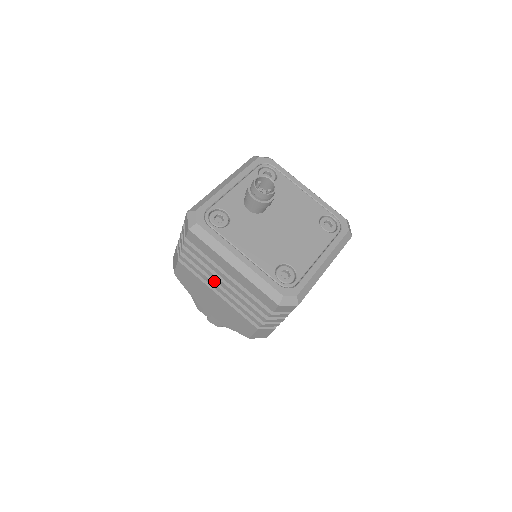
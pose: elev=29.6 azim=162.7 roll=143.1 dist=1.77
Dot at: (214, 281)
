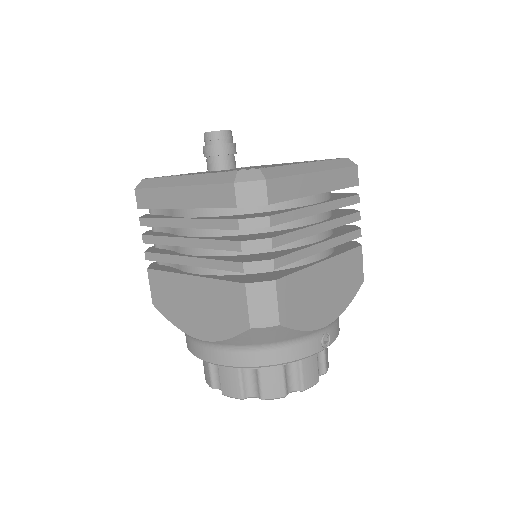
Dot at: (181, 255)
